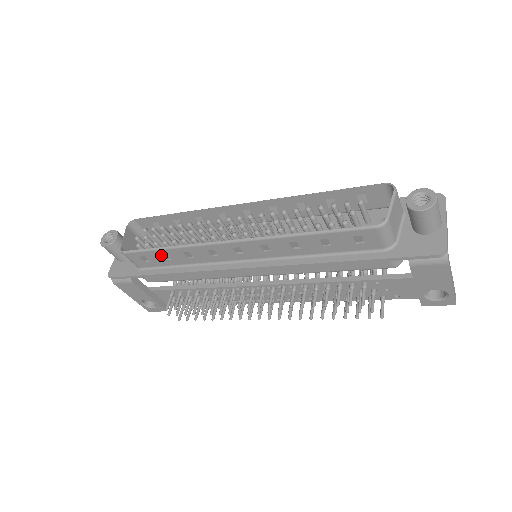
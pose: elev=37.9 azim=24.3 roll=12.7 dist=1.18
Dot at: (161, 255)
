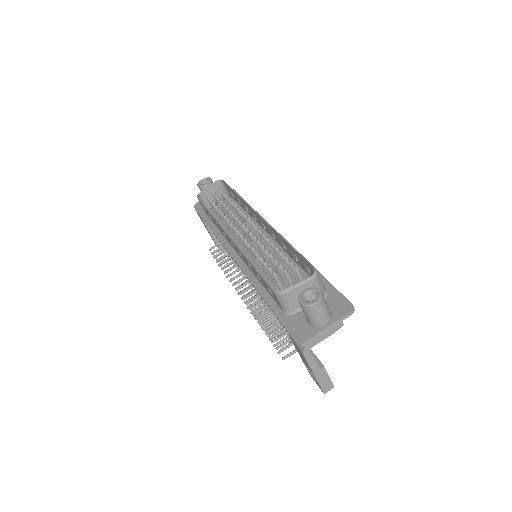
Dot at: (209, 214)
